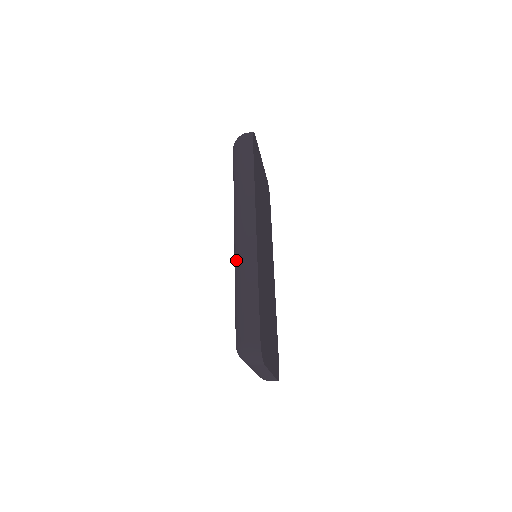
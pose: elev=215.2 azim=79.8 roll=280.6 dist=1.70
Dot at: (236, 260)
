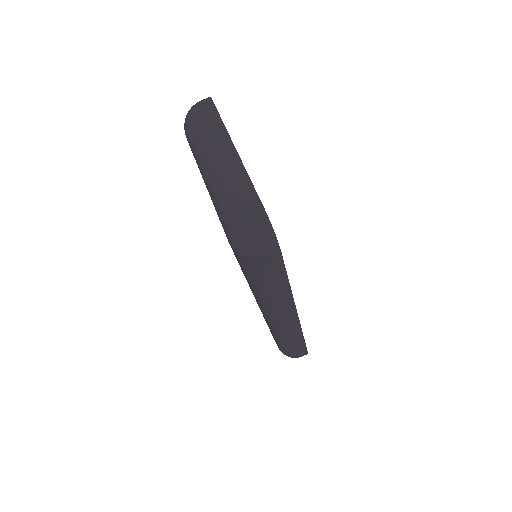
Dot at: occluded
